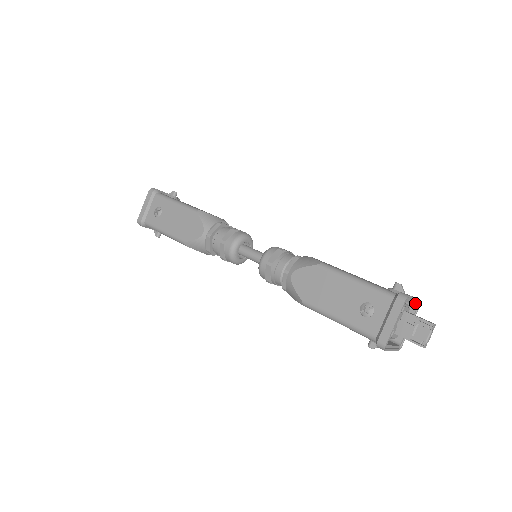
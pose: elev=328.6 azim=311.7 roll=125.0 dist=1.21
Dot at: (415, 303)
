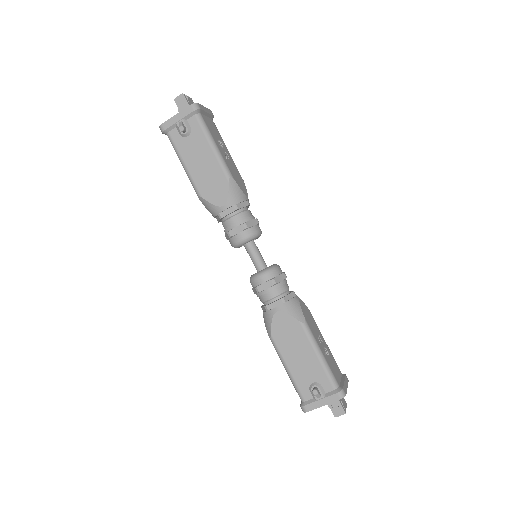
Dot at: (332, 400)
